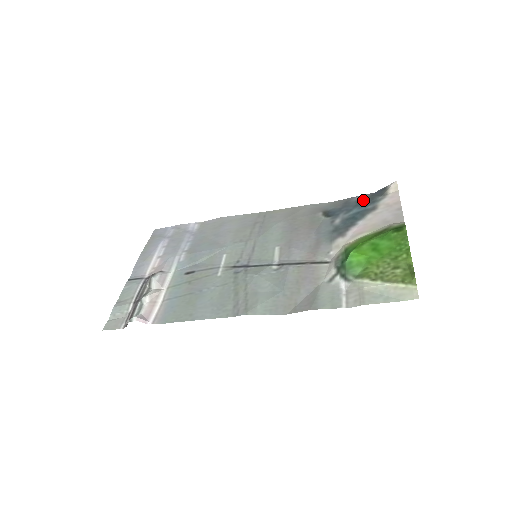
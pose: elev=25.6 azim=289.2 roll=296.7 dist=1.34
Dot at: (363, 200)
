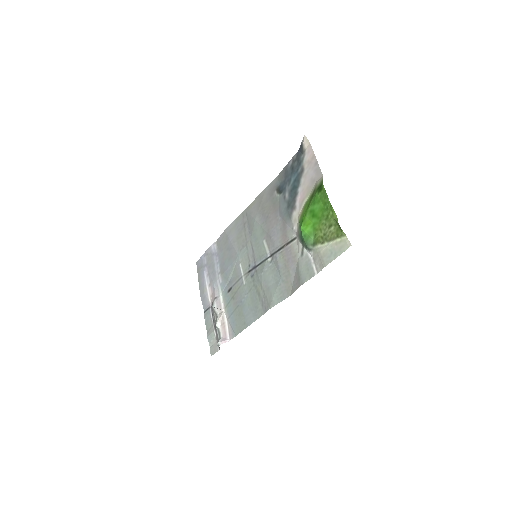
Dot at: (294, 165)
